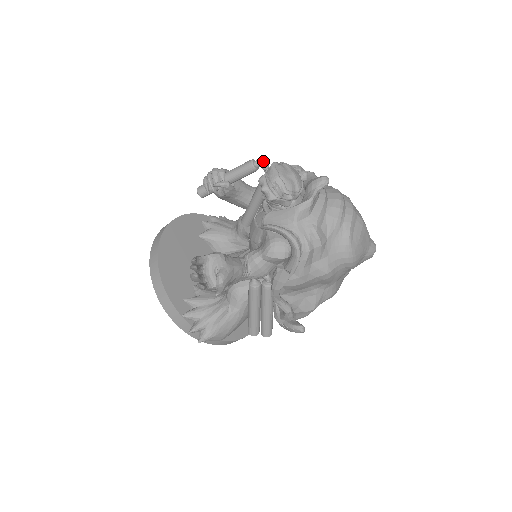
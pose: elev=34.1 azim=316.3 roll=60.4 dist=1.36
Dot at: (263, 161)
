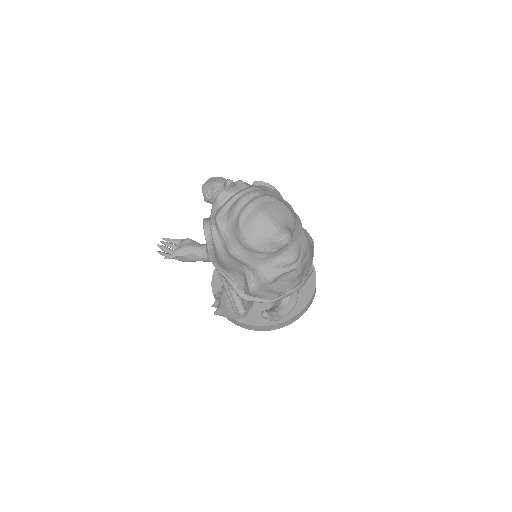
Dot at: occluded
